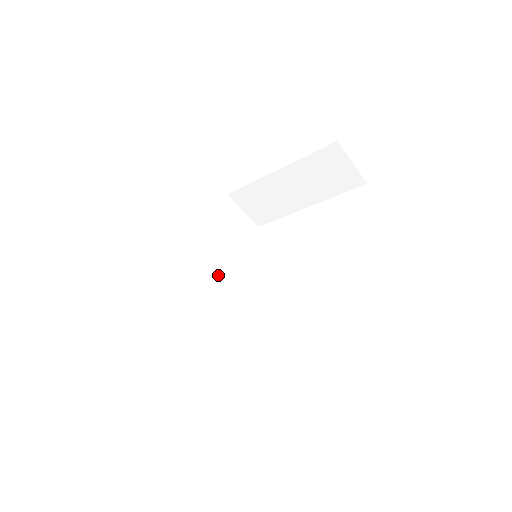
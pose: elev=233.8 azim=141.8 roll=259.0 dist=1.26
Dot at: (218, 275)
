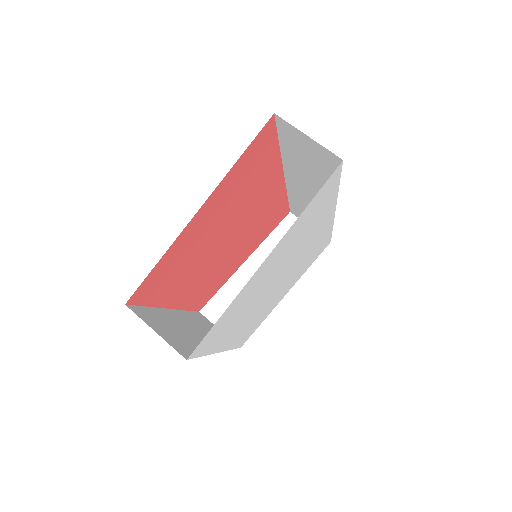
Dot at: occluded
